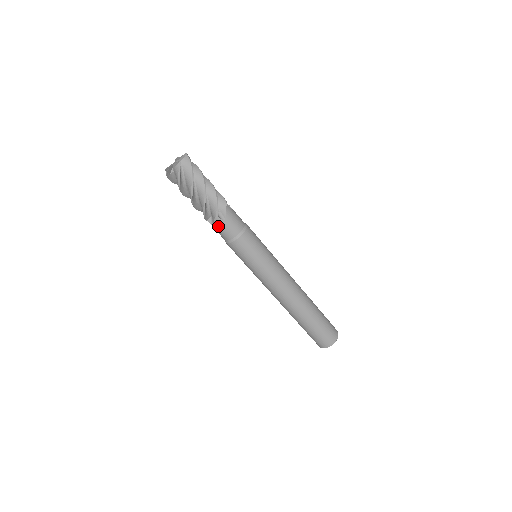
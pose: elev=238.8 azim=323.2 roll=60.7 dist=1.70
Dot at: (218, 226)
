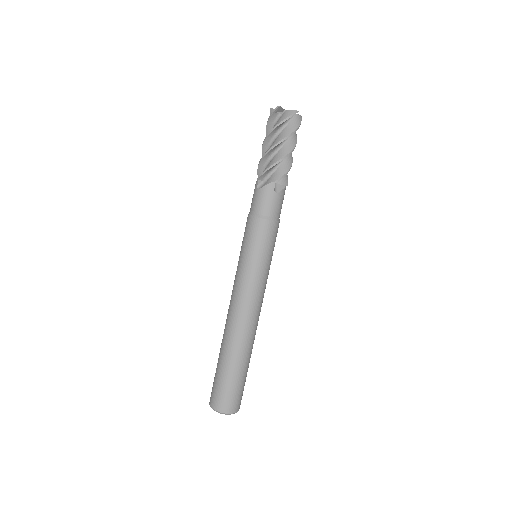
Dot at: (265, 192)
